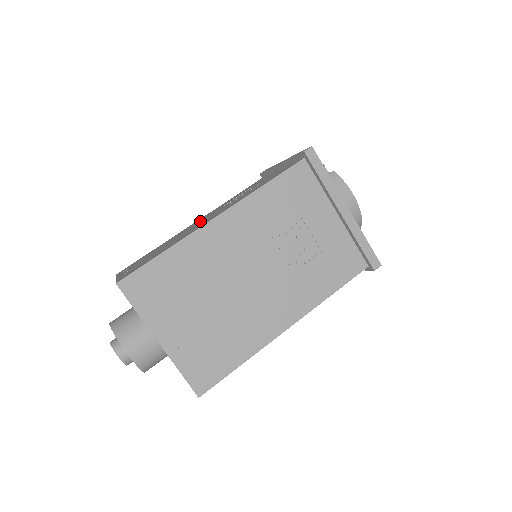
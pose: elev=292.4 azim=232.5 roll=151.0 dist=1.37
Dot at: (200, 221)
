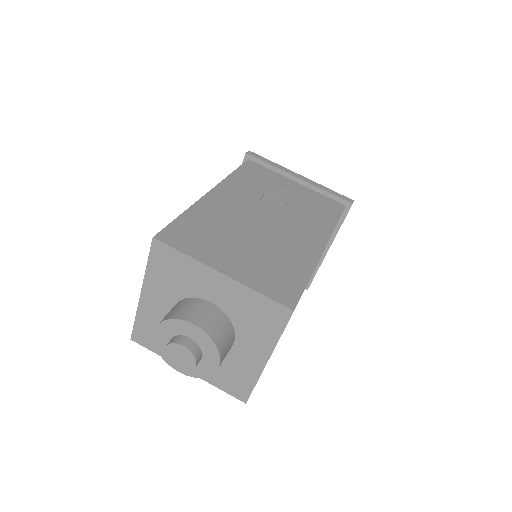
Dot at: occluded
